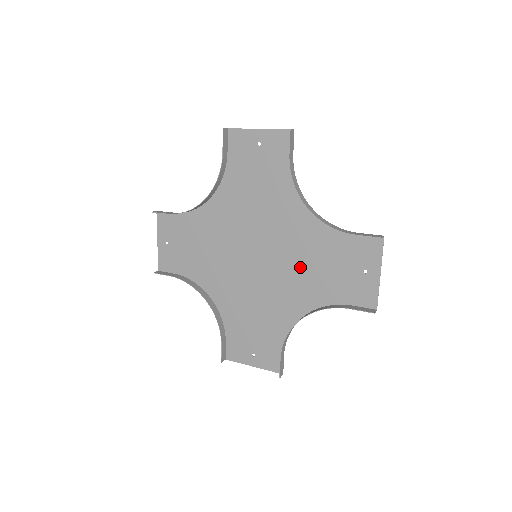
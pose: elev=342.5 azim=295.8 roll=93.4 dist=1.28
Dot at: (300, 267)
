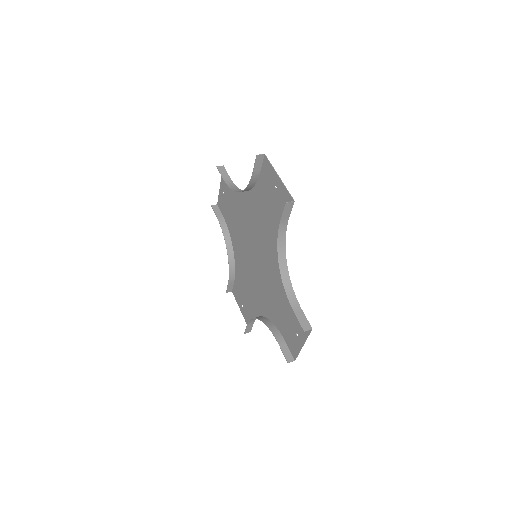
Dot at: (265, 232)
